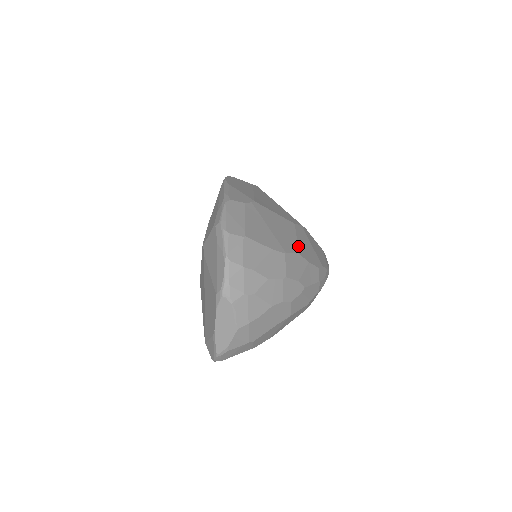
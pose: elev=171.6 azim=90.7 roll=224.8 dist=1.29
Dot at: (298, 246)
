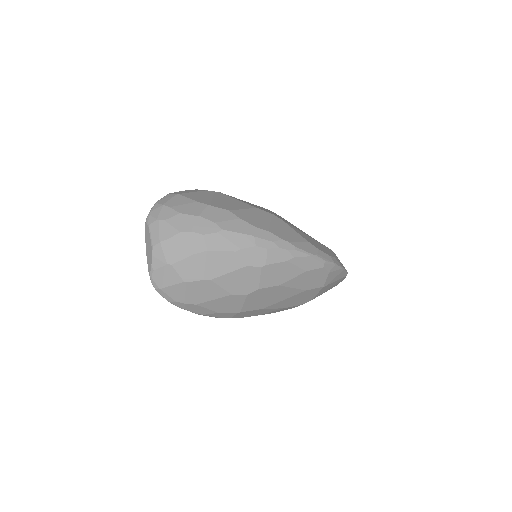
Dot at: (236, 210)
